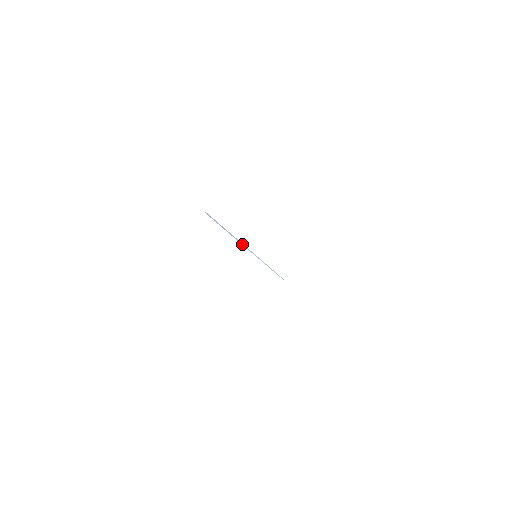
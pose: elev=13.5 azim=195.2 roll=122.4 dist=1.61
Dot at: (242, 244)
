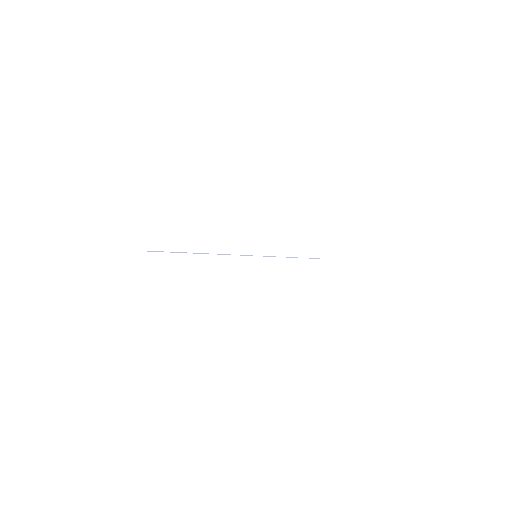
Dot at: occluded
